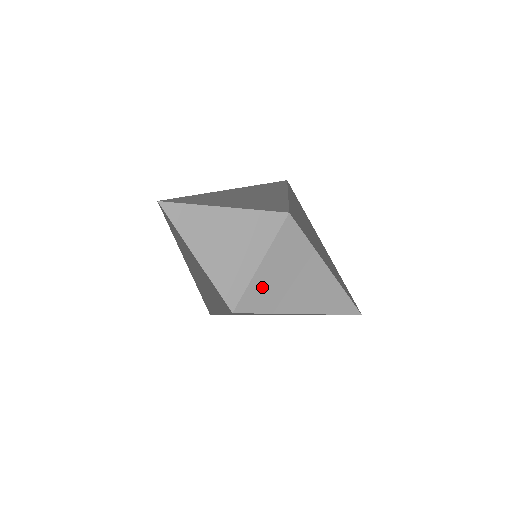
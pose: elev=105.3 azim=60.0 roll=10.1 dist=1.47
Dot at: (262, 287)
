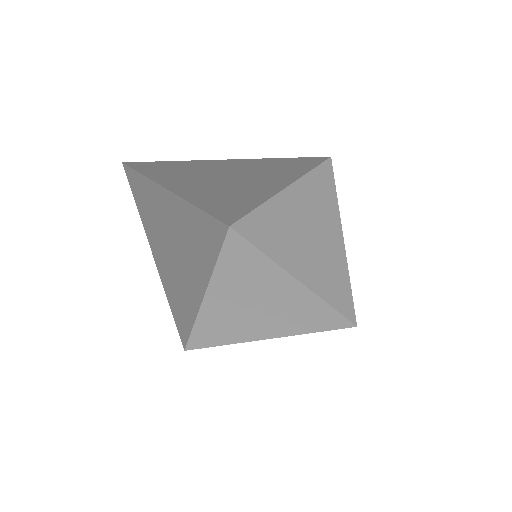
Dot at: (267, 225)
